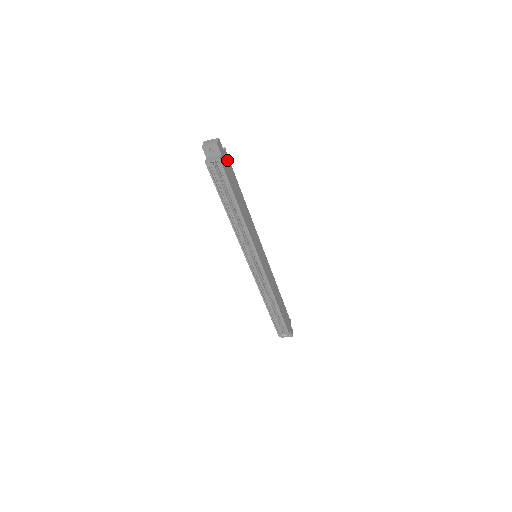
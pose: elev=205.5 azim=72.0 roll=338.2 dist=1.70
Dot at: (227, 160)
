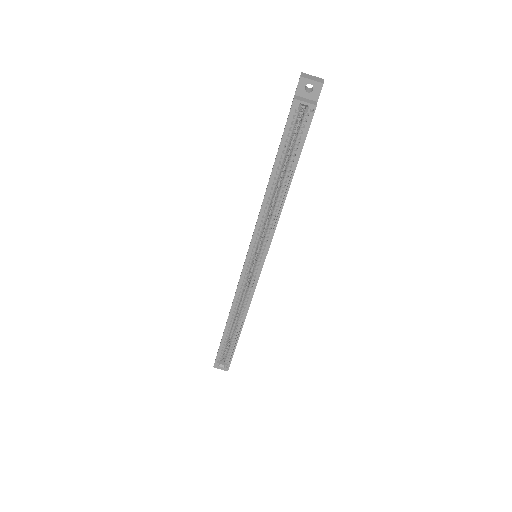
Dot at: occluded
